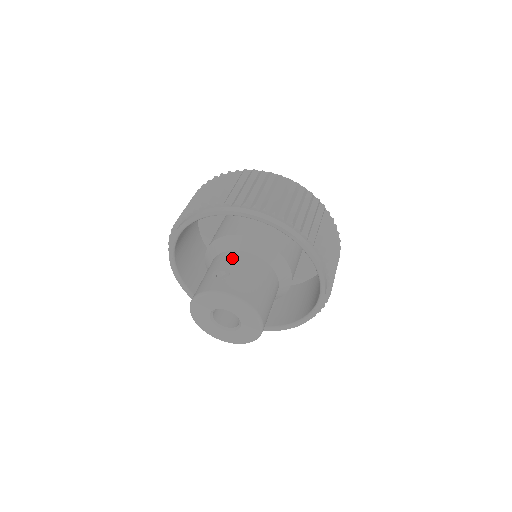
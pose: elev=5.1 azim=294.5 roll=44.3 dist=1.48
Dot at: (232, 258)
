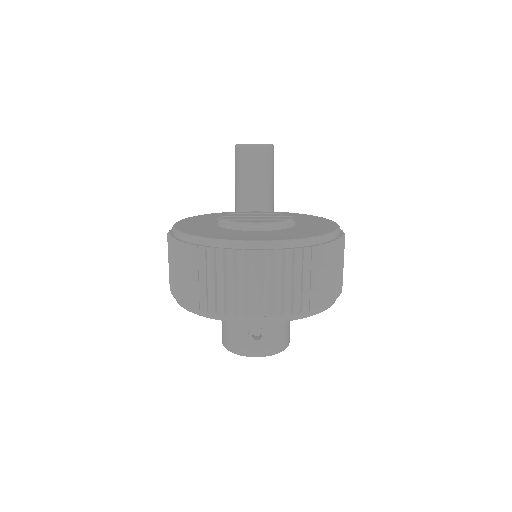
Dot at: occluded
